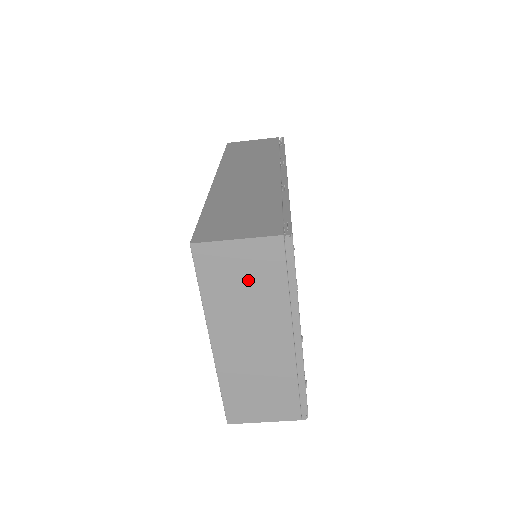
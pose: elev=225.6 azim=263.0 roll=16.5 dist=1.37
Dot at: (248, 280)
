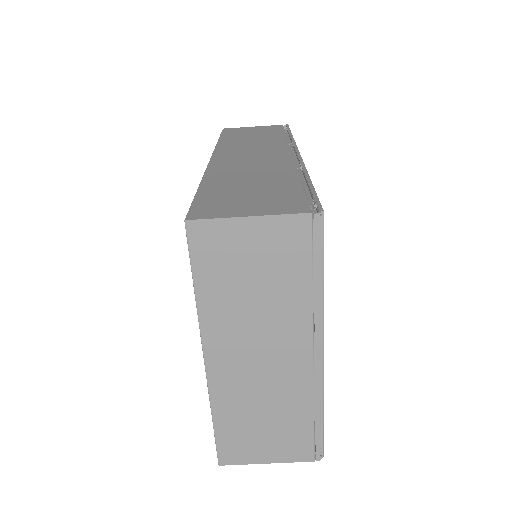
Dot at: (260, 274)
